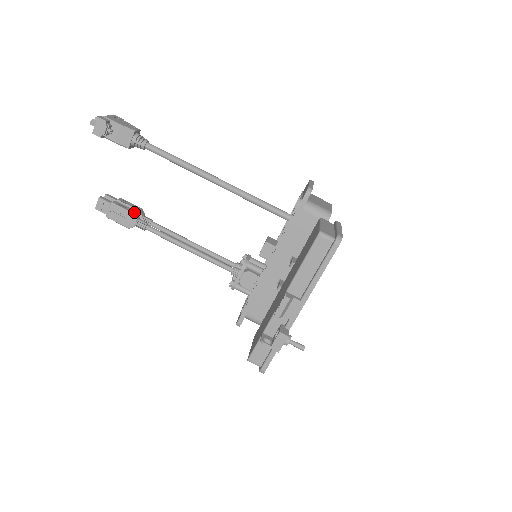
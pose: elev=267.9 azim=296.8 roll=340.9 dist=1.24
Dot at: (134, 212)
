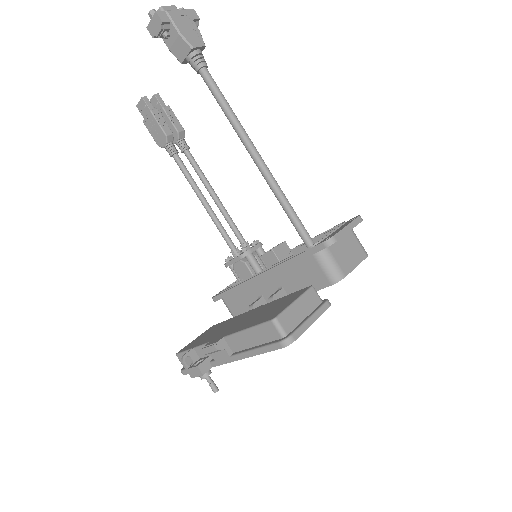
Dot at: (168, 133)
